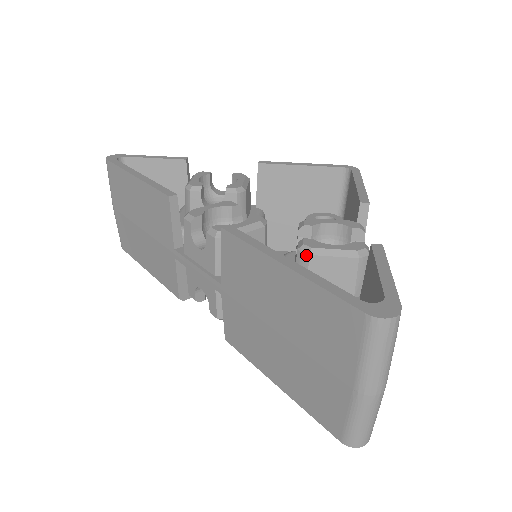
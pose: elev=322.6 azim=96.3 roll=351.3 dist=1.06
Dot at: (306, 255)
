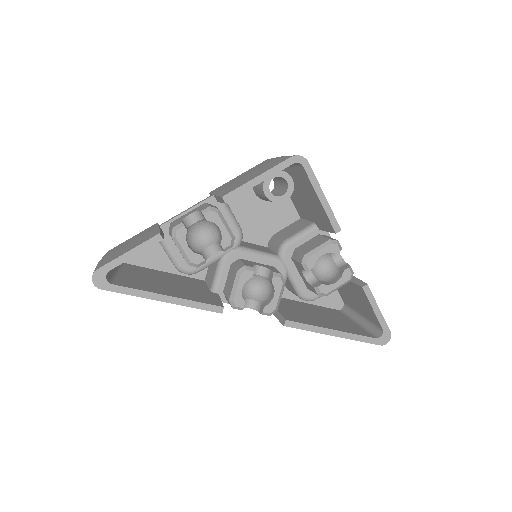
Dot at: occluded
